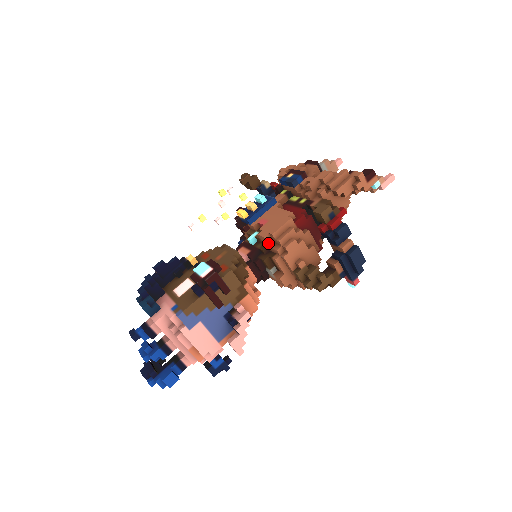
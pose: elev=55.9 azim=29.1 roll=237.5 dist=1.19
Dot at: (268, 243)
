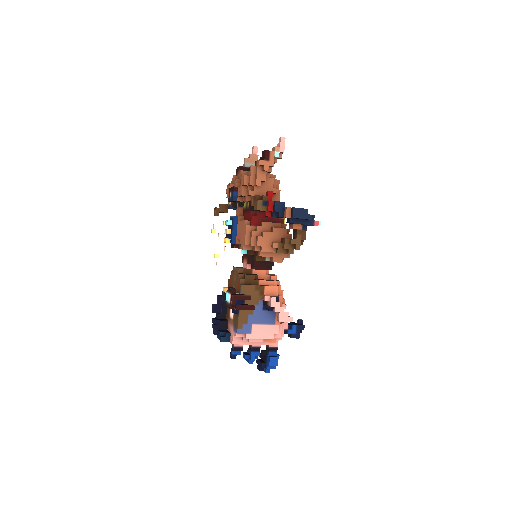
Dot at: occluded
